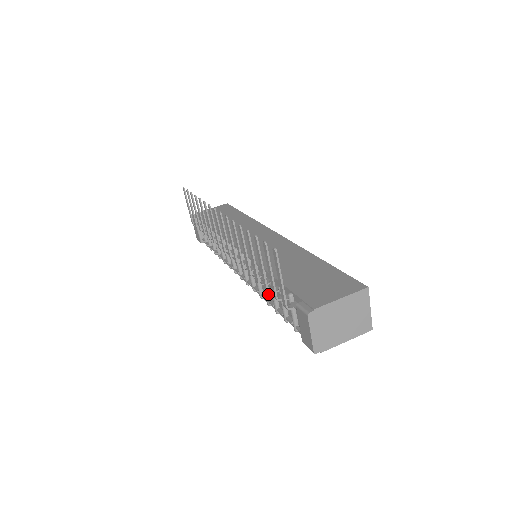
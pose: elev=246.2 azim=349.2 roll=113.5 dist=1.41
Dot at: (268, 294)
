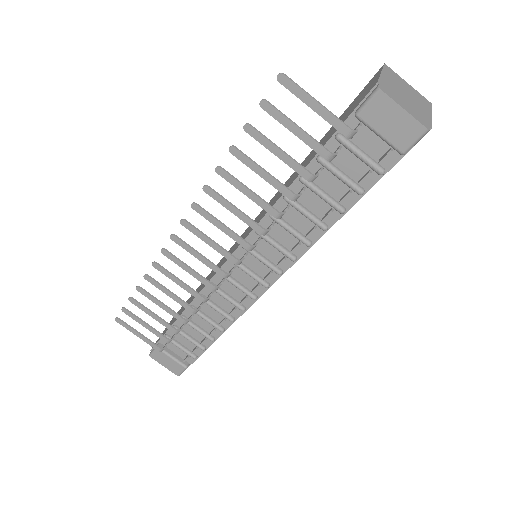
Dot at: (313, 215)
